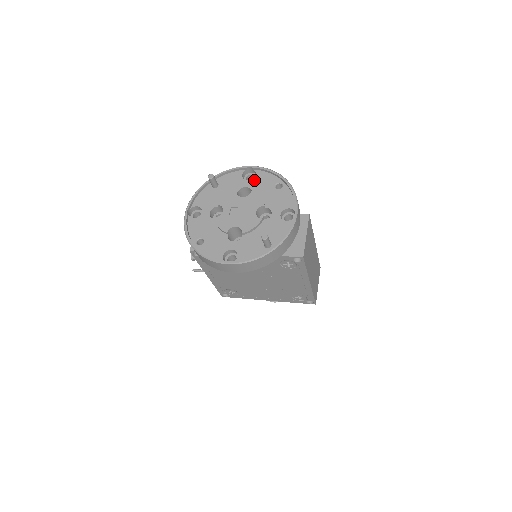
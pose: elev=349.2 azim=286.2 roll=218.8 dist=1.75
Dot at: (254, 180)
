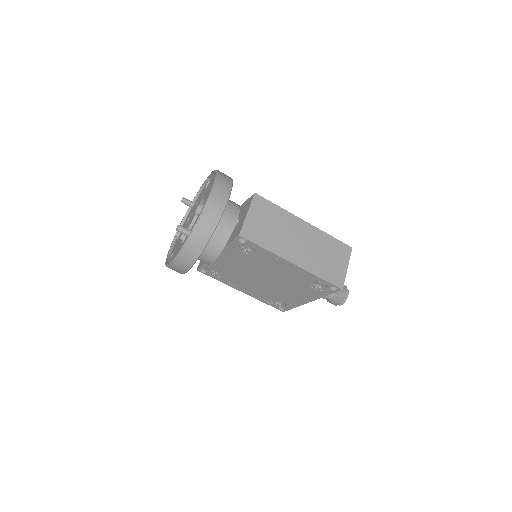
Dot at: (208, 186)
